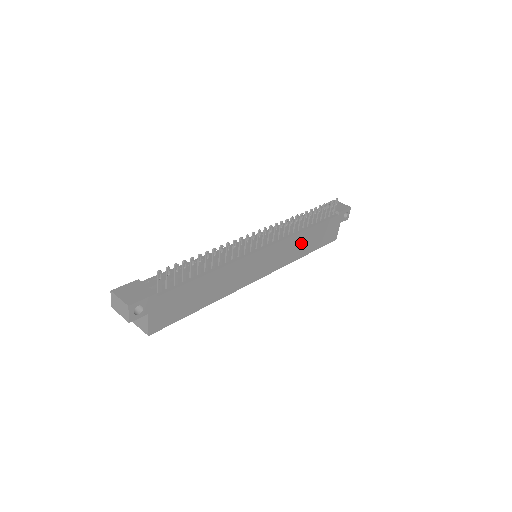
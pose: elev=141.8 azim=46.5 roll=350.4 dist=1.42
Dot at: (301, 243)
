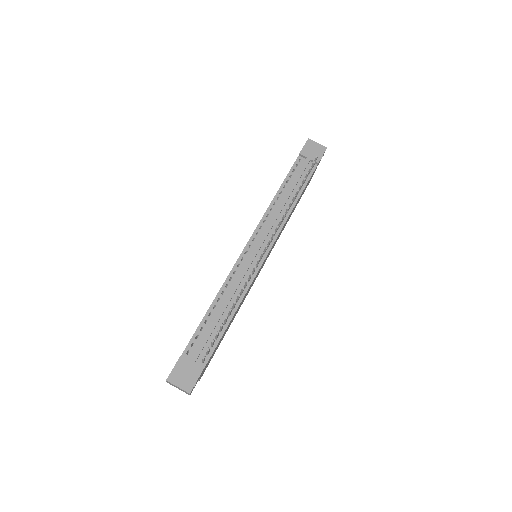
Dot at: (289, 216)
